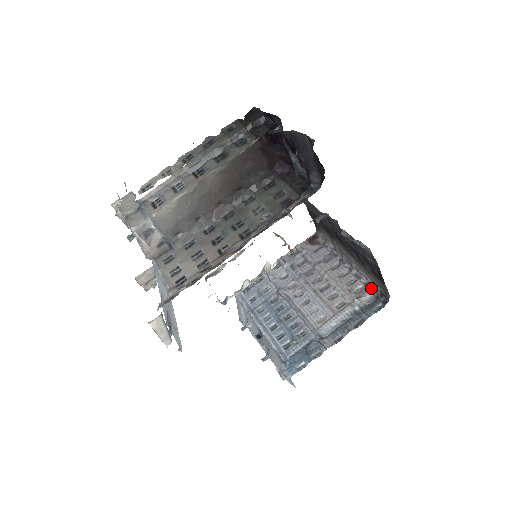
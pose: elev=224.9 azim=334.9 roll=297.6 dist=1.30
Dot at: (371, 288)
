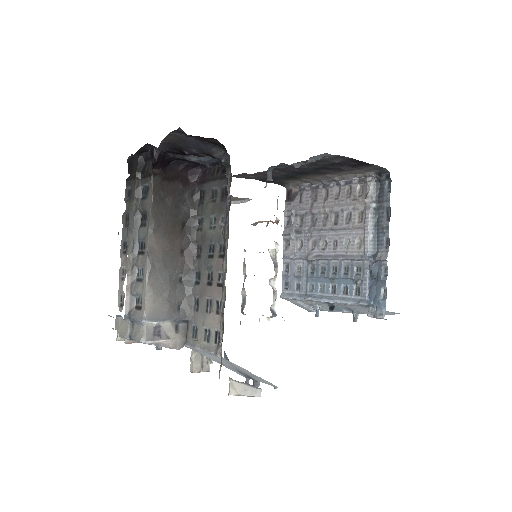
Dot at: (367, 179)
